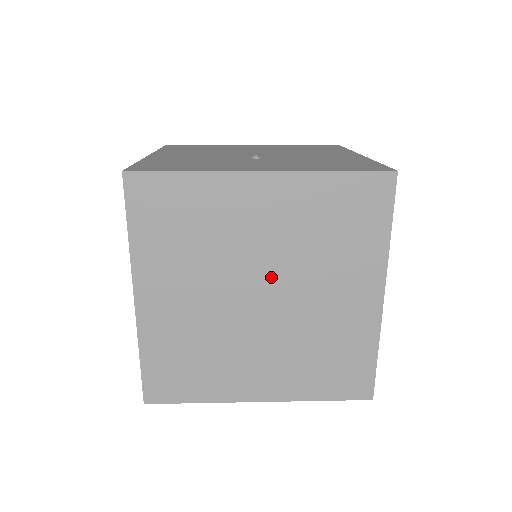
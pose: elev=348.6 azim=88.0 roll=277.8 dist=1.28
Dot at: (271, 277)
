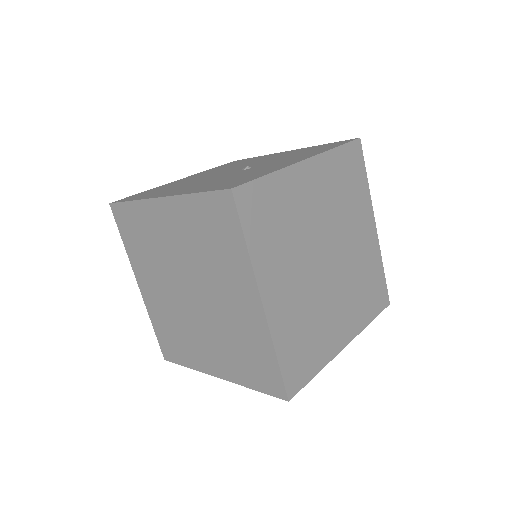
Dot at: (329, 239)
